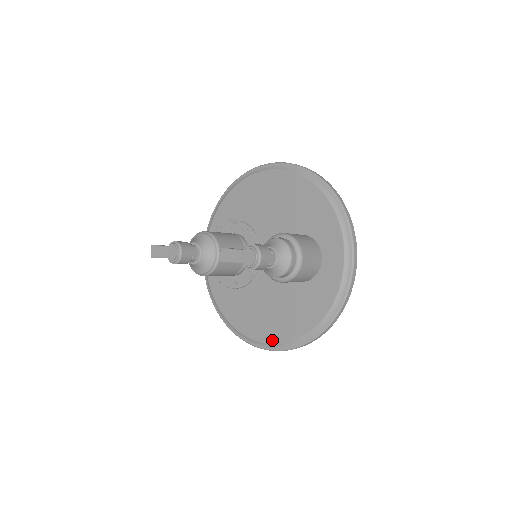
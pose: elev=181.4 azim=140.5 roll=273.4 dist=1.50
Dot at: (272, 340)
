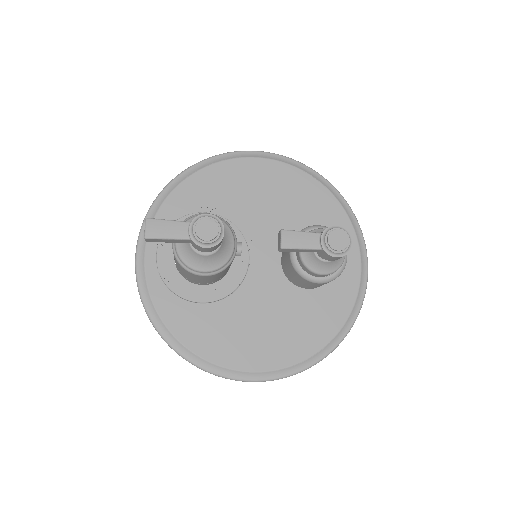
Dot at: (270, 366)
